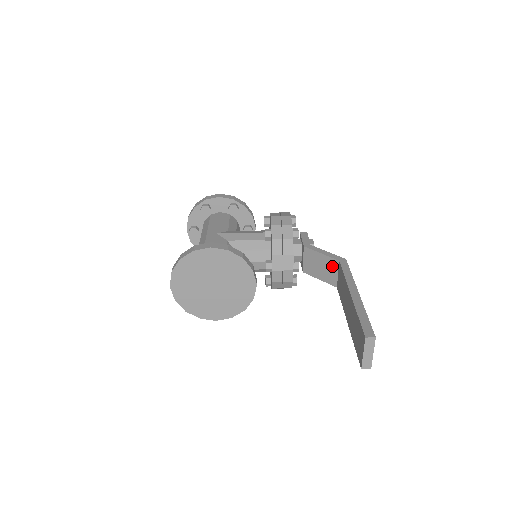
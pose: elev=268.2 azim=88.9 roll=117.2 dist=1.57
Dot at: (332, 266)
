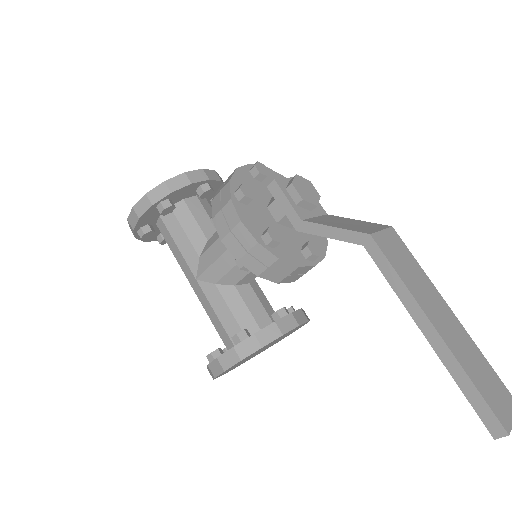
Dot at: occluded
